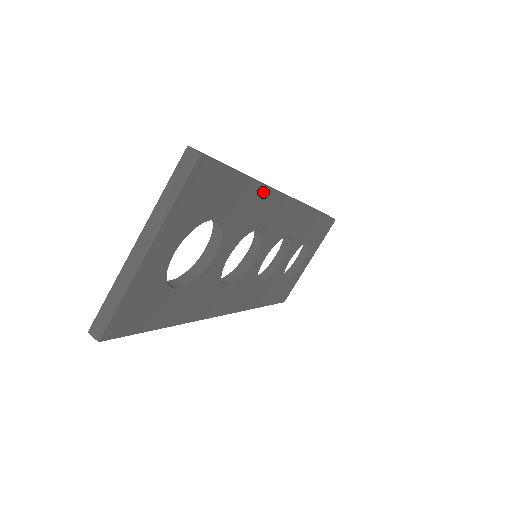
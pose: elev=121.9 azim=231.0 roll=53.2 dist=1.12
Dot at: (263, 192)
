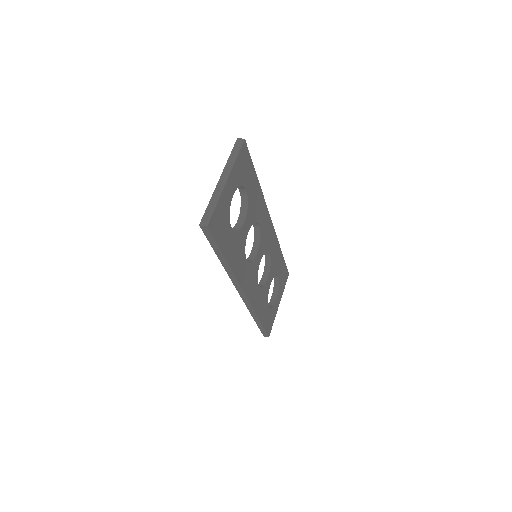
Dot at: (261, 195)
